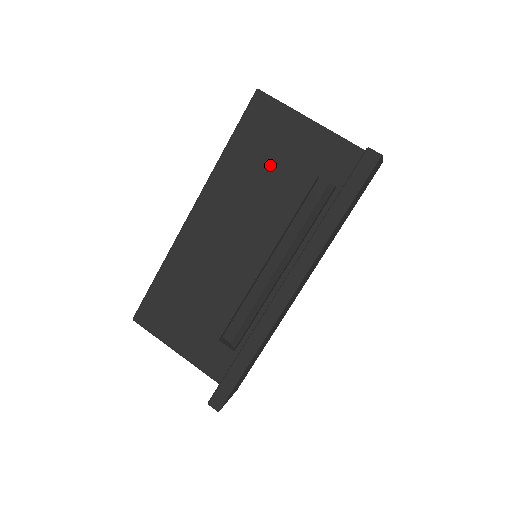
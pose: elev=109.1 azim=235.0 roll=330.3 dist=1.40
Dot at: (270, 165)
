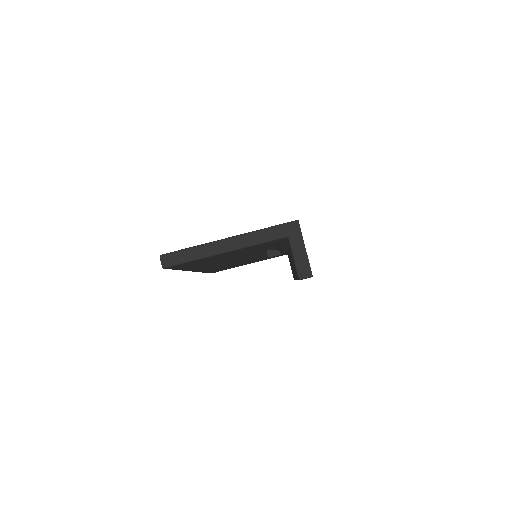
Dot at: (220, 259)
